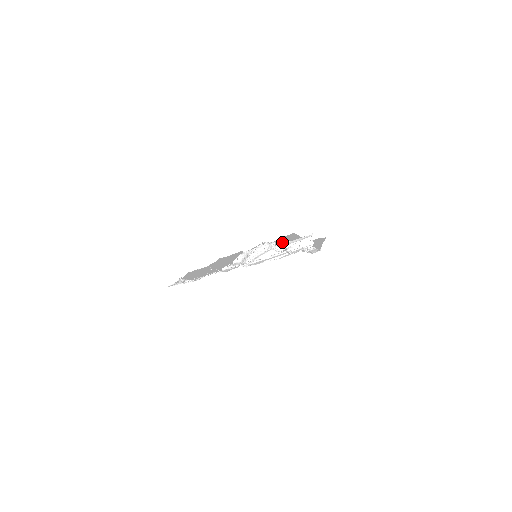
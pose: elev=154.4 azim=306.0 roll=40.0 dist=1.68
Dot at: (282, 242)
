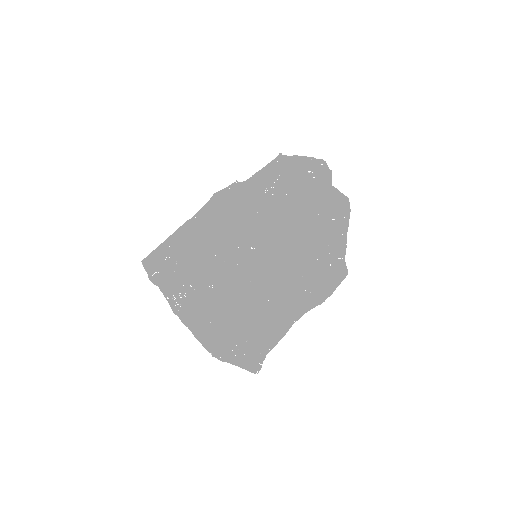
Dot at: (320, 220)
